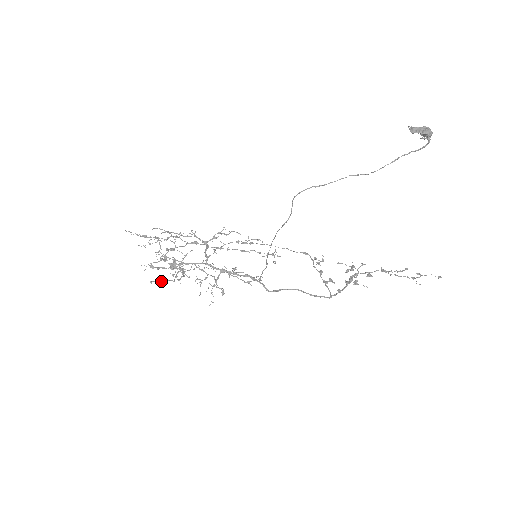
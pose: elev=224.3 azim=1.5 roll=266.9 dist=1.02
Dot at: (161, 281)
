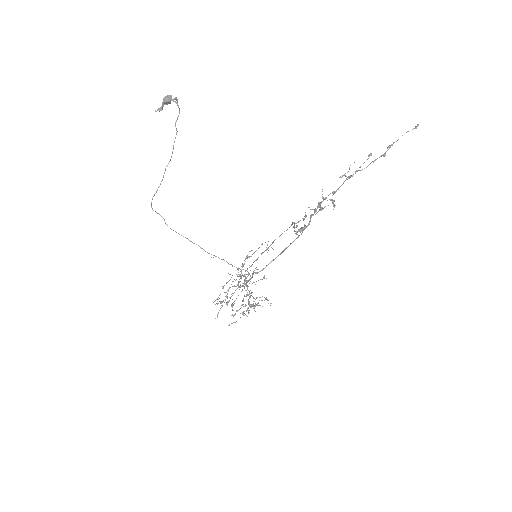
Dot at: occluded
